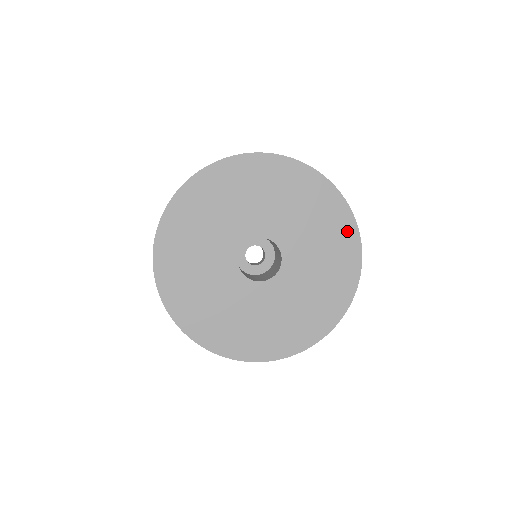
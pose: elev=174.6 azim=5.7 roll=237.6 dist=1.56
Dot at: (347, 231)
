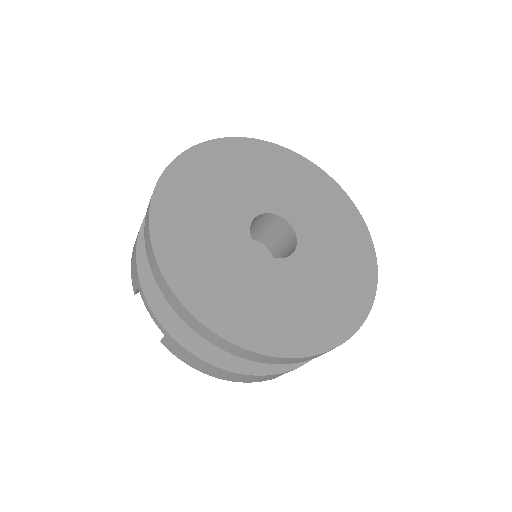
Dot at: (367, 265)
